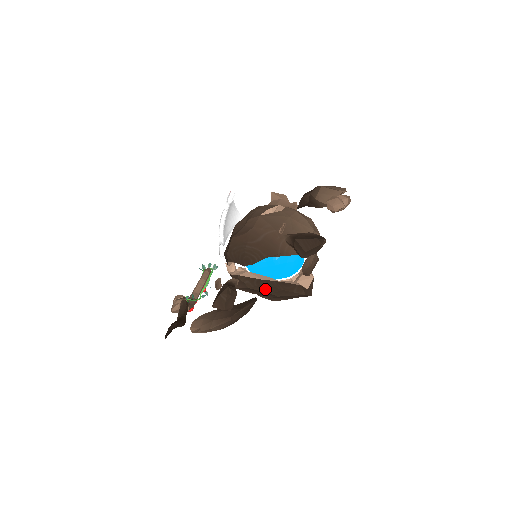
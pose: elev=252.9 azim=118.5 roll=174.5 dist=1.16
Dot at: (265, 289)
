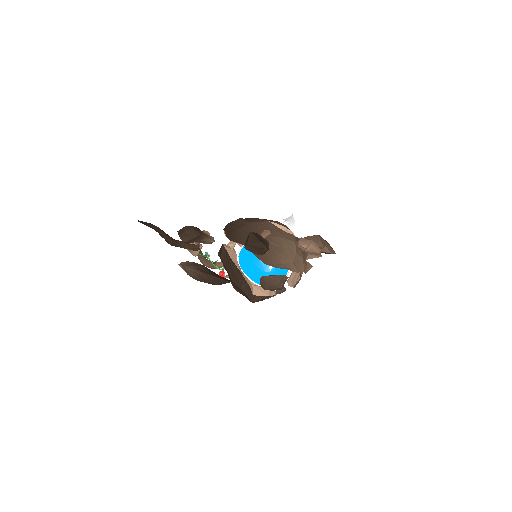
Dot at: (228, 267)
